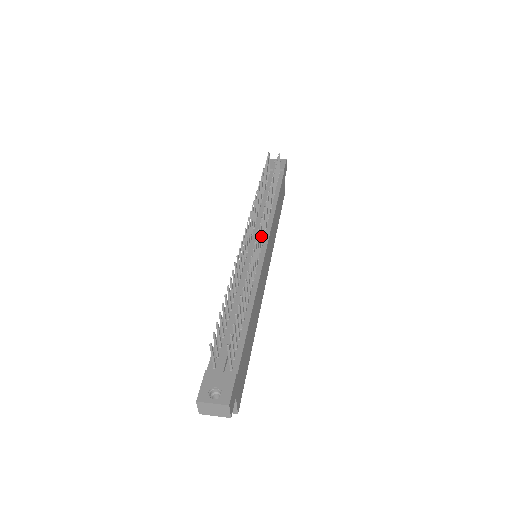
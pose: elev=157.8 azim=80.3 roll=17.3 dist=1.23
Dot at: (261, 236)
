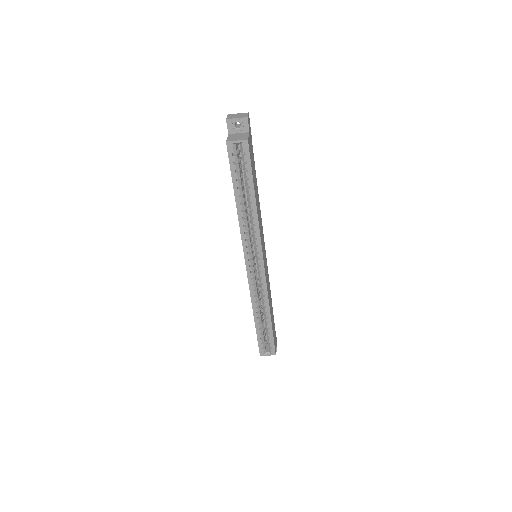
Dot at: occluded
